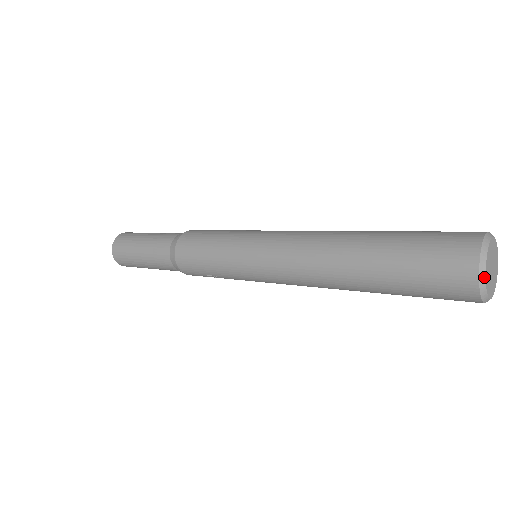
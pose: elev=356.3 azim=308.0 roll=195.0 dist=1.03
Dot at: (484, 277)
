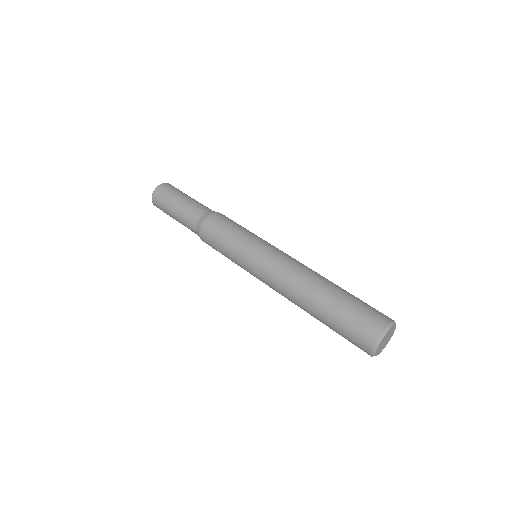
Dot at: (379, 342)
